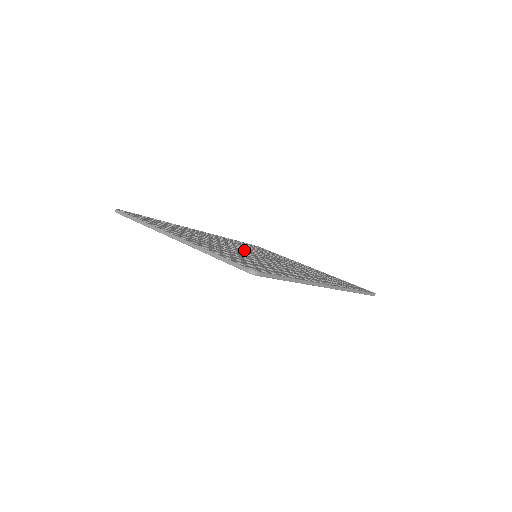
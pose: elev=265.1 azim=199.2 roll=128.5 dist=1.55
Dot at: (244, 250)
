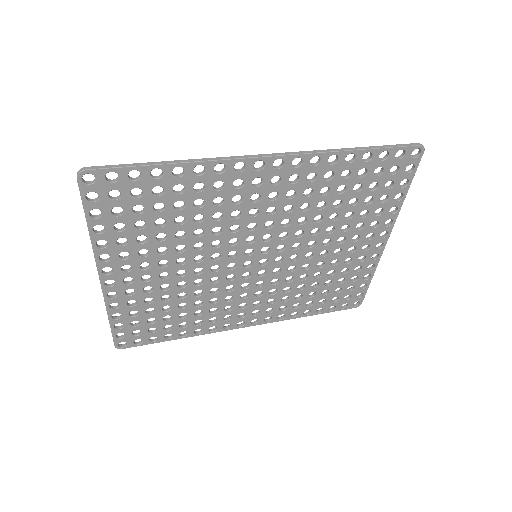
Dot at: (242, 264)
